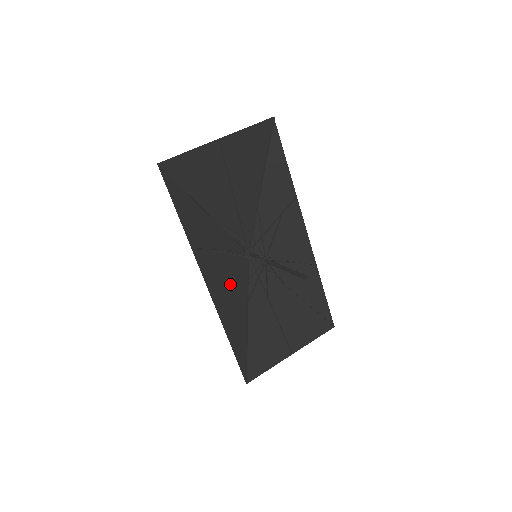
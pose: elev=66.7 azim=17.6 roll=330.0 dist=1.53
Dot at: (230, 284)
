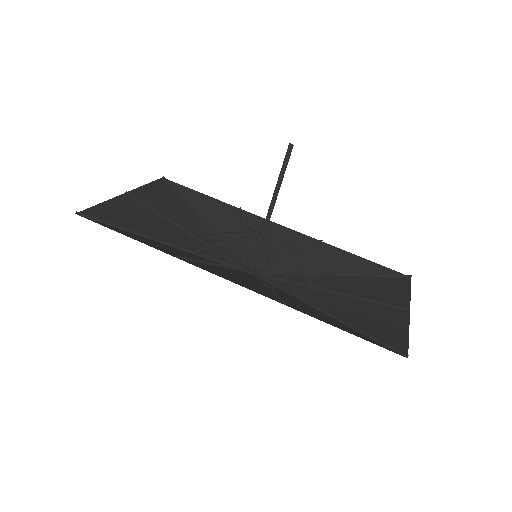
Dot at: (258, 286)
